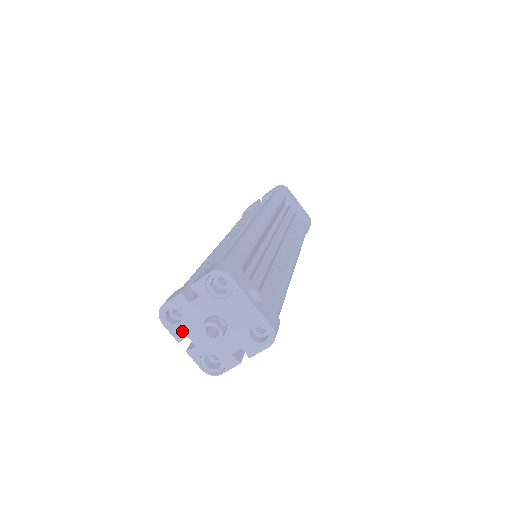
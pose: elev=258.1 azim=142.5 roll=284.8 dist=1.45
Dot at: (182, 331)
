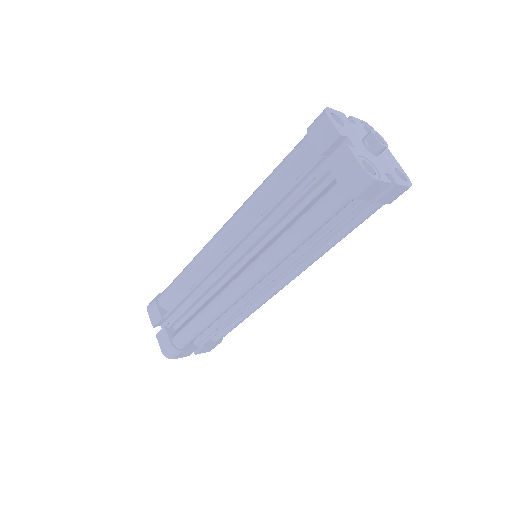
Dot at: (344, 131)
